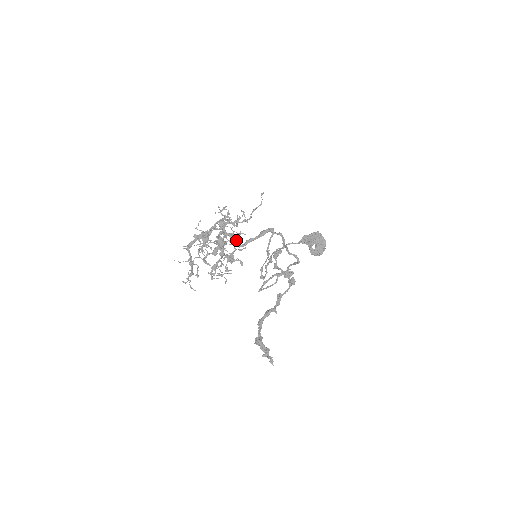
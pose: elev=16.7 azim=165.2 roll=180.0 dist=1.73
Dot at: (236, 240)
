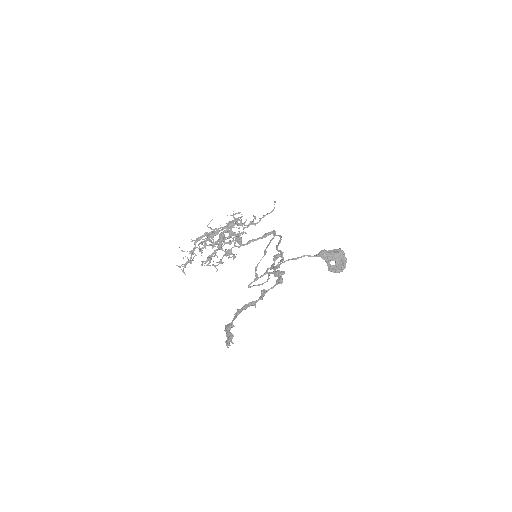
Dot at: (237, 237)
